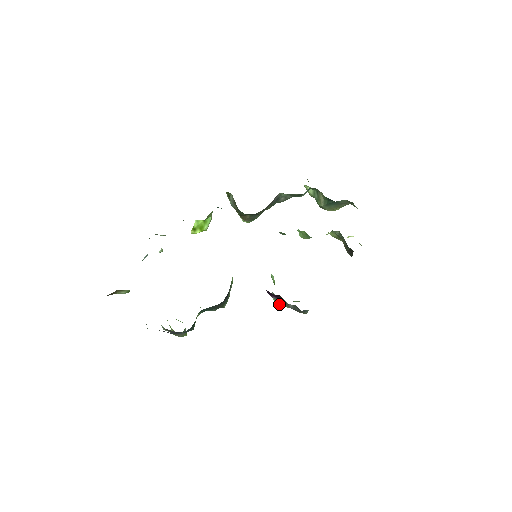
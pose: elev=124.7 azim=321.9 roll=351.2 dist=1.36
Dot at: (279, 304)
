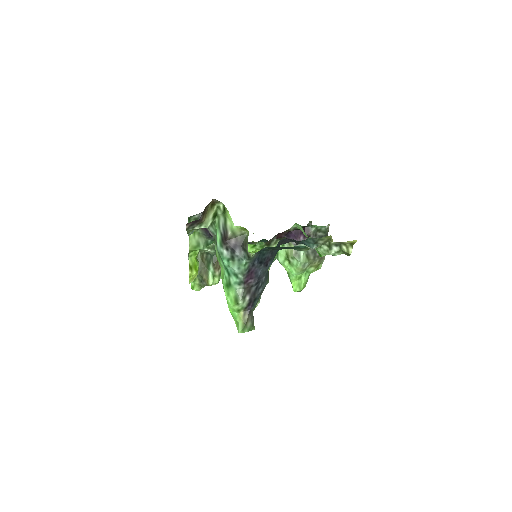
Dot at: (303, 260)
